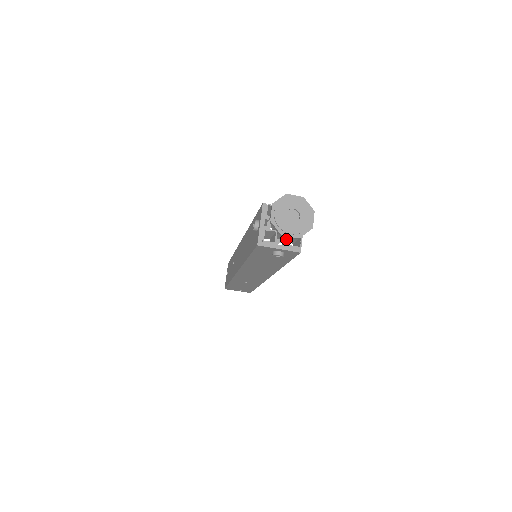
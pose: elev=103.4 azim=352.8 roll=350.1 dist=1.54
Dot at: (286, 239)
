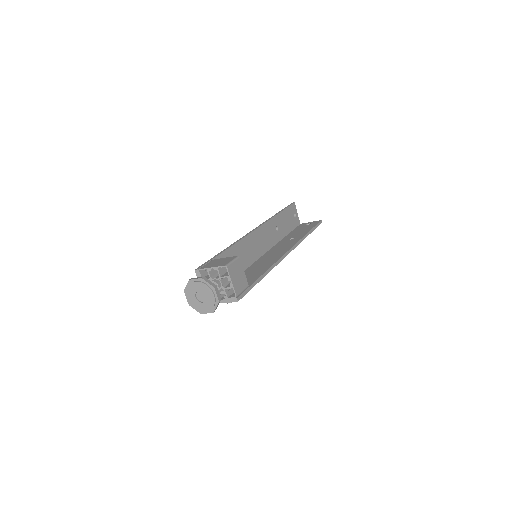
Dot at: occluded
